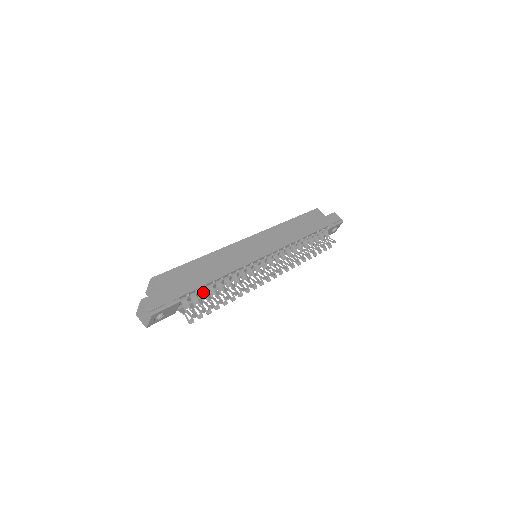
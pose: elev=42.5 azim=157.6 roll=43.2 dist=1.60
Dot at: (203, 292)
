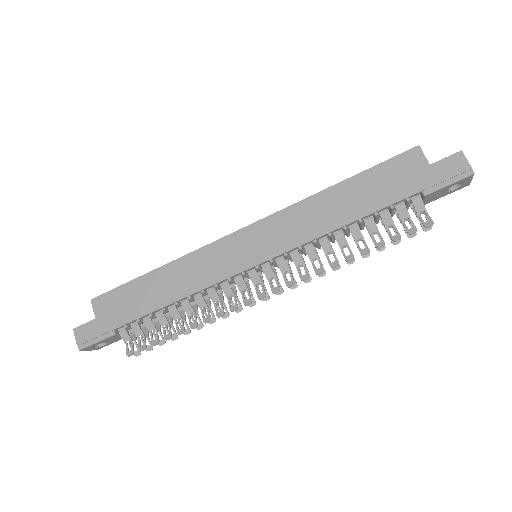
Dot at: (149, 321)
